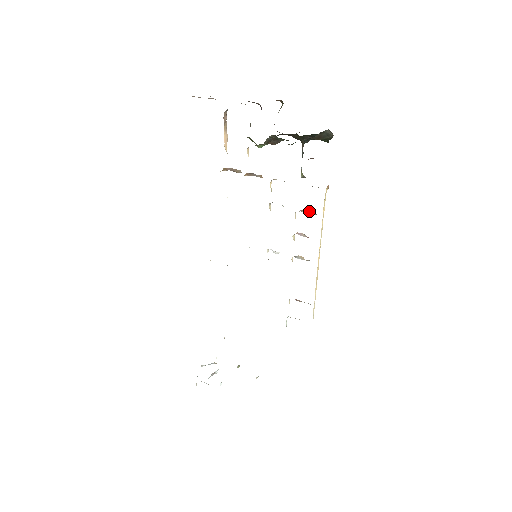
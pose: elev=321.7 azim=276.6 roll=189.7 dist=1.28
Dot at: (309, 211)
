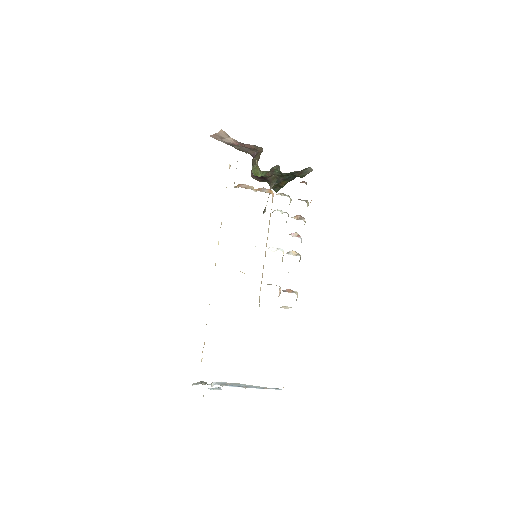
Dot at: (300, 217)
